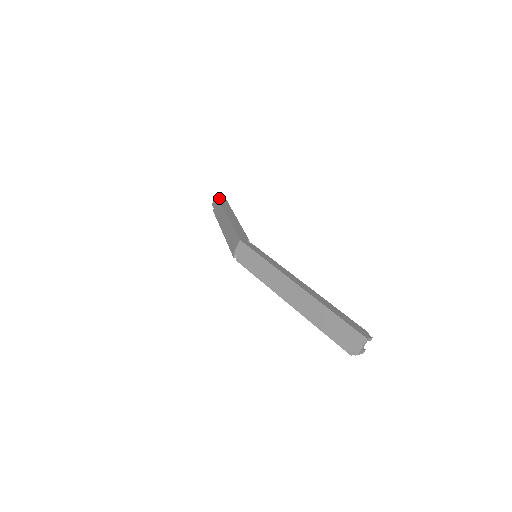
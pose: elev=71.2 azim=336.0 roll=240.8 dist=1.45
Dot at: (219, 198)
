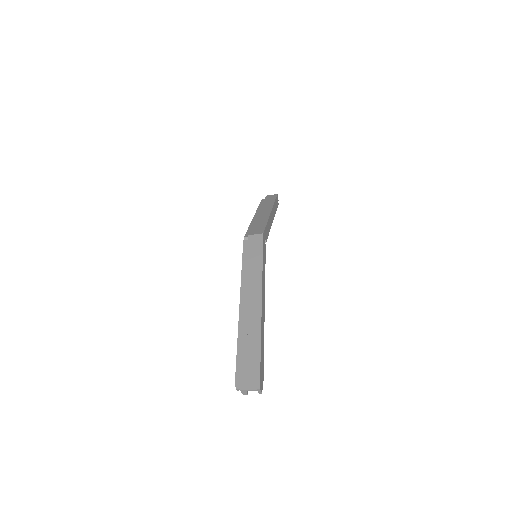
Dot at: (276, 198)
